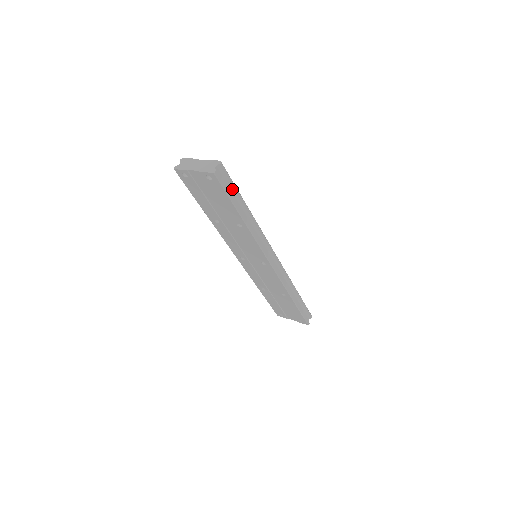
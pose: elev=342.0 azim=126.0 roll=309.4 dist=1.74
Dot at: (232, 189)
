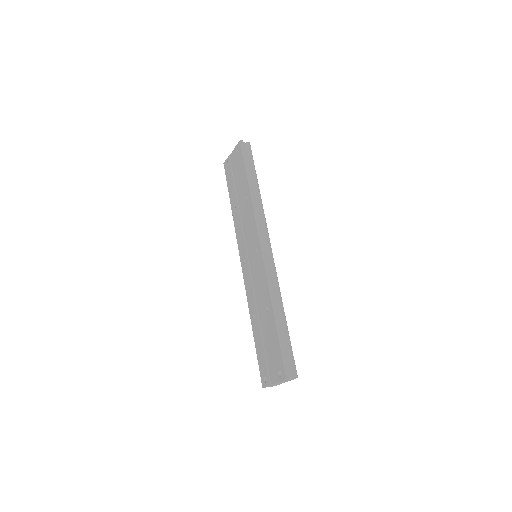
Dot at: (251, 164)
